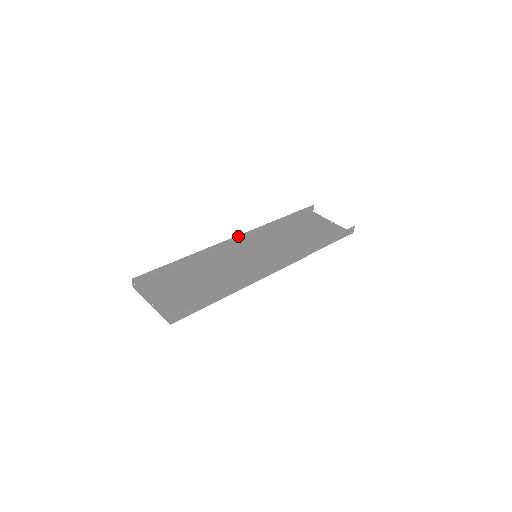
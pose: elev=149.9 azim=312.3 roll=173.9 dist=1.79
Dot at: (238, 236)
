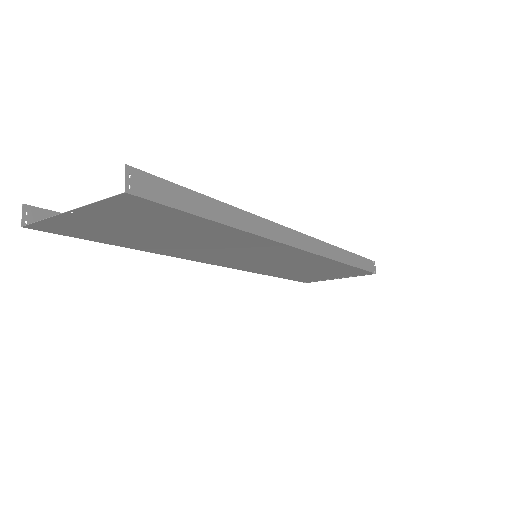
Dot at: occluded
